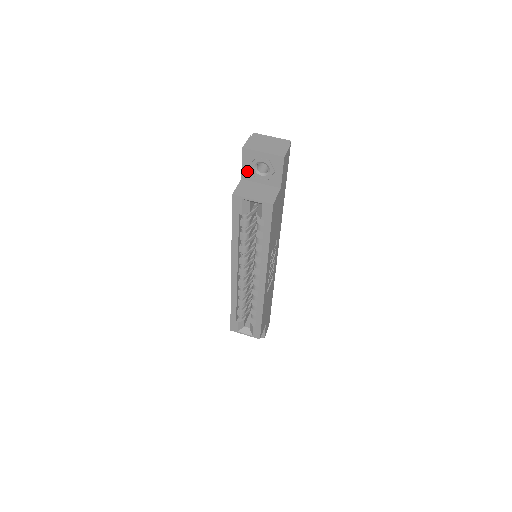
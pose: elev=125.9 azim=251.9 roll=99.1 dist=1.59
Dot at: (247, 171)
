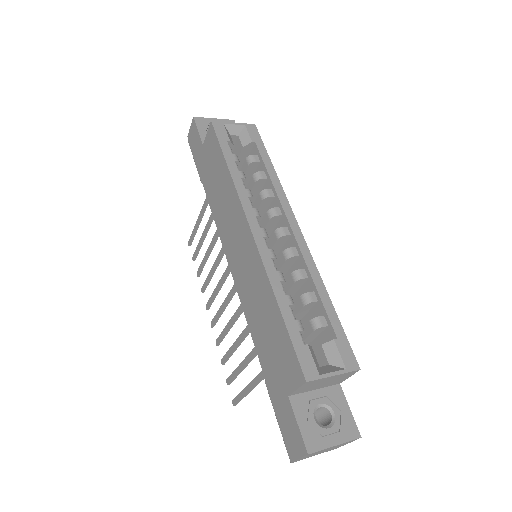
Dot at: occluded
